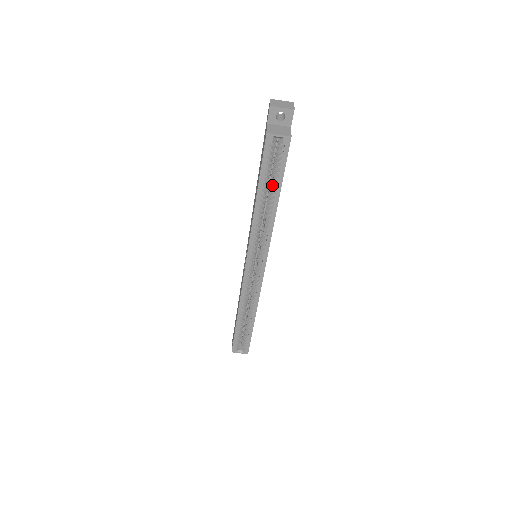
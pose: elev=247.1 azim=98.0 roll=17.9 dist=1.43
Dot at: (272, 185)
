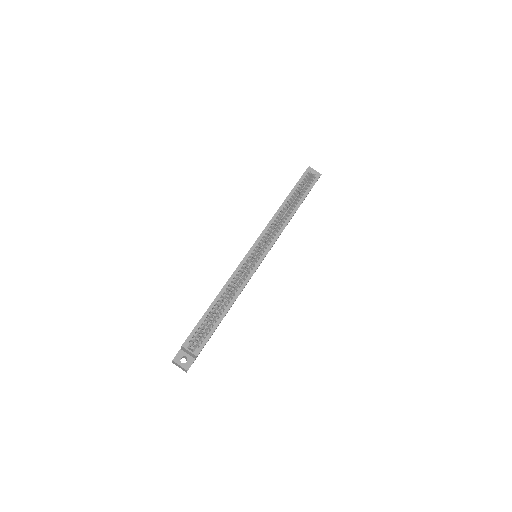
Dot at: (297, 199)
